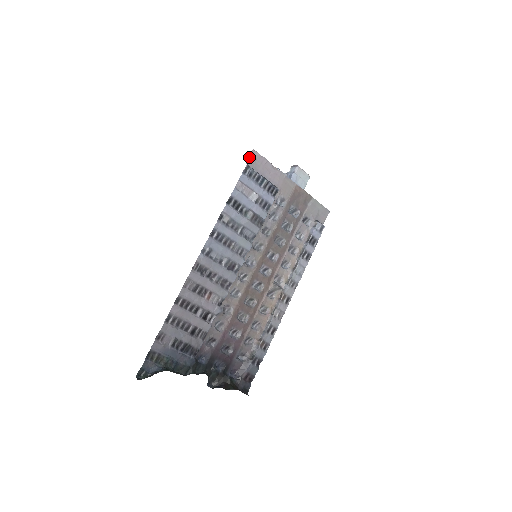
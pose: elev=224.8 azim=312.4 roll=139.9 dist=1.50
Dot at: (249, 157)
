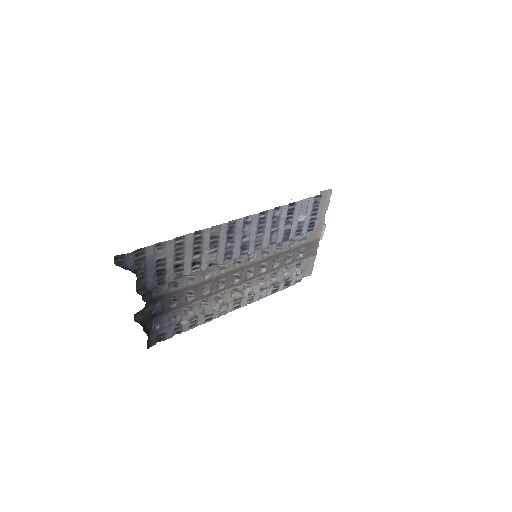
Dot at: (325, 190)
